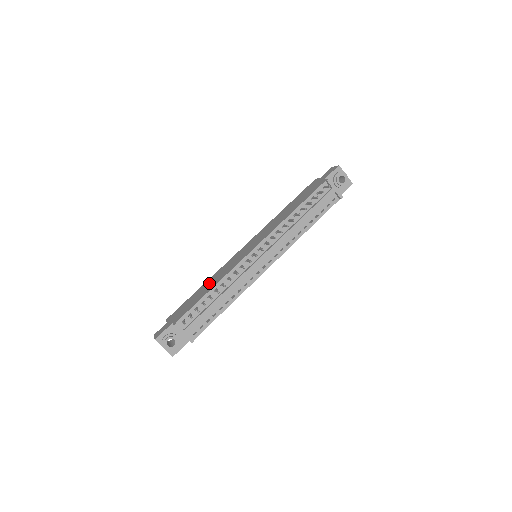
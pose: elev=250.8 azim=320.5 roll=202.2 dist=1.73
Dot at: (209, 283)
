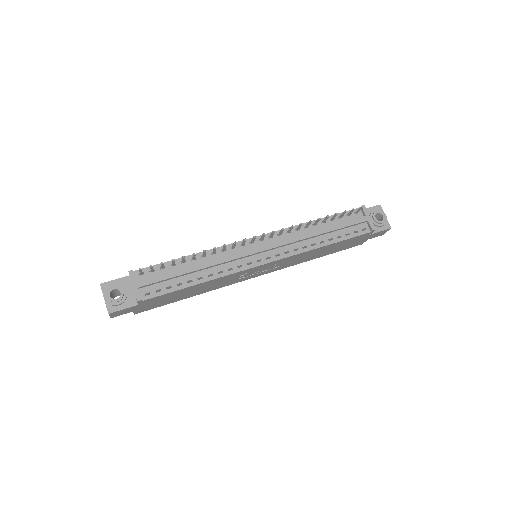
Dot at: occluded
